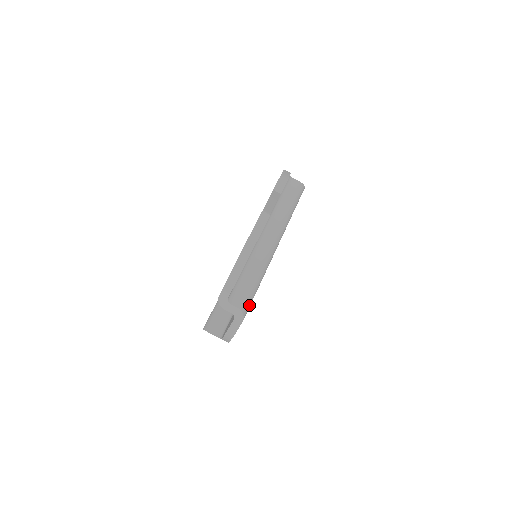
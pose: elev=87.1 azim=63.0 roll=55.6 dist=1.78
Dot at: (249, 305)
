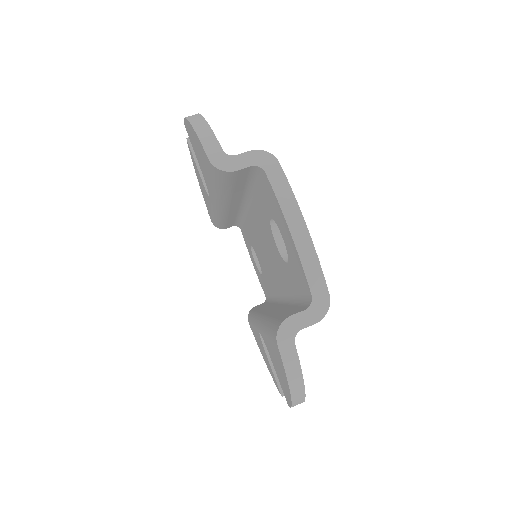
Dot at: occluded
